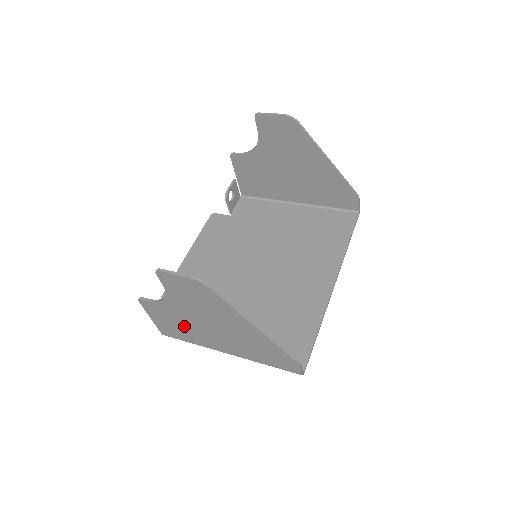
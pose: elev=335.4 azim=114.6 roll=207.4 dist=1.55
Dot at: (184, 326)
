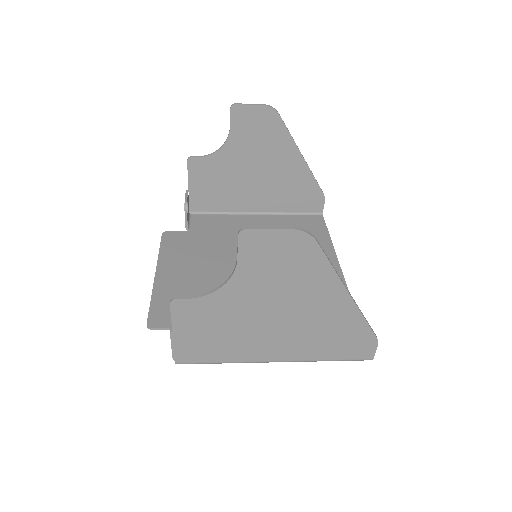
Dot at: (229, 331)
